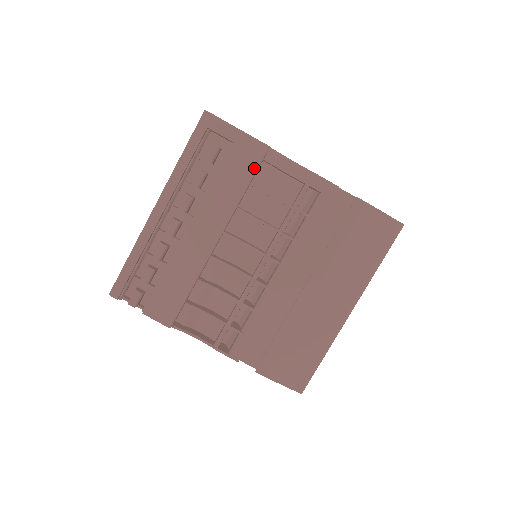
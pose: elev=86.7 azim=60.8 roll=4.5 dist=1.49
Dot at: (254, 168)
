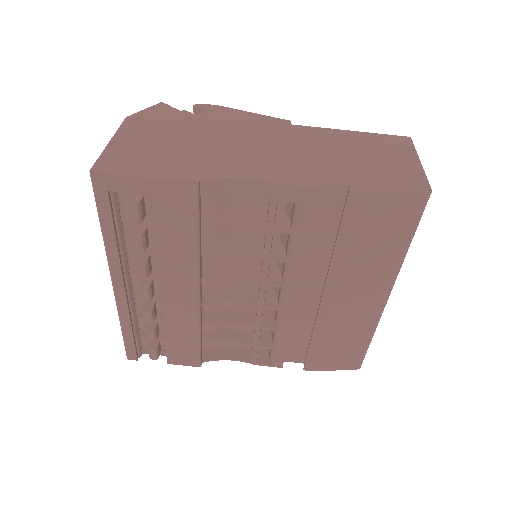
Dot at: (194, 214)
